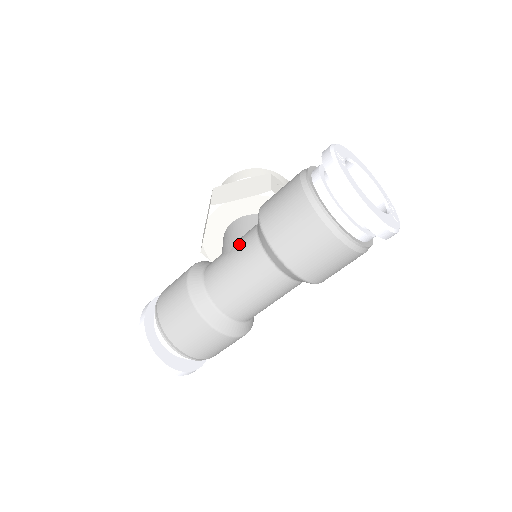
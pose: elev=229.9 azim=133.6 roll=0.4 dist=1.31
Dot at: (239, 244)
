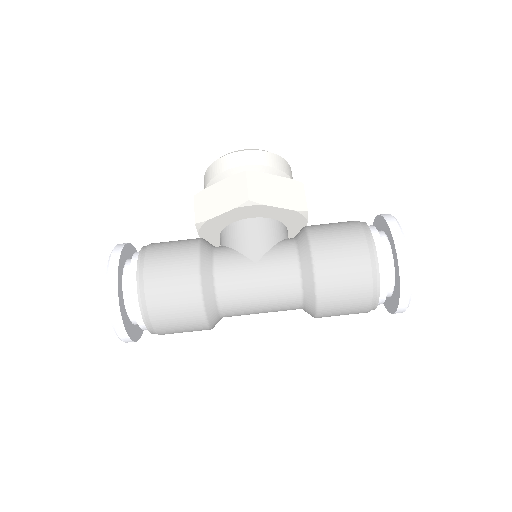
Dot at: (272, 262)
